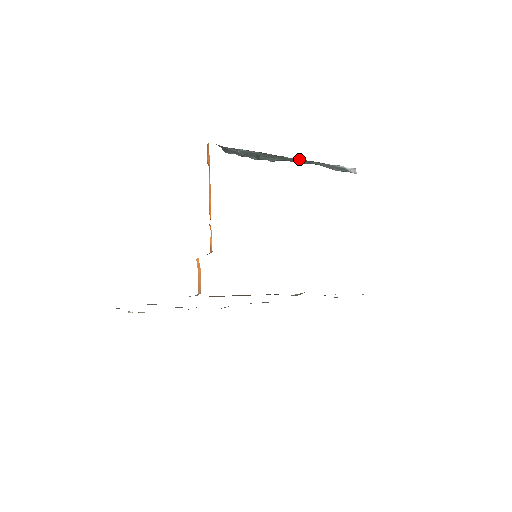
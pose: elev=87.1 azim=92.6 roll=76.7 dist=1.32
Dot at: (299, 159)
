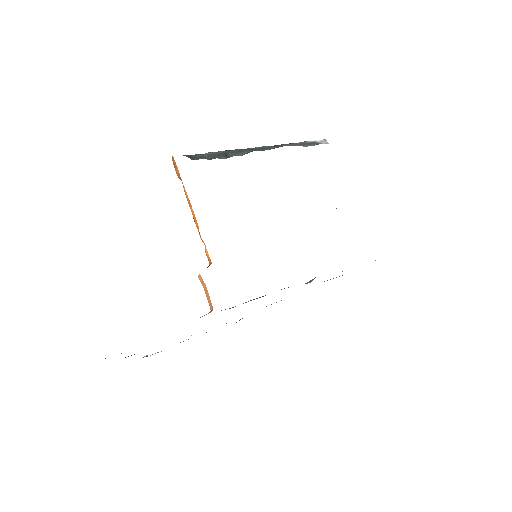
Dot at: (268, 146)
